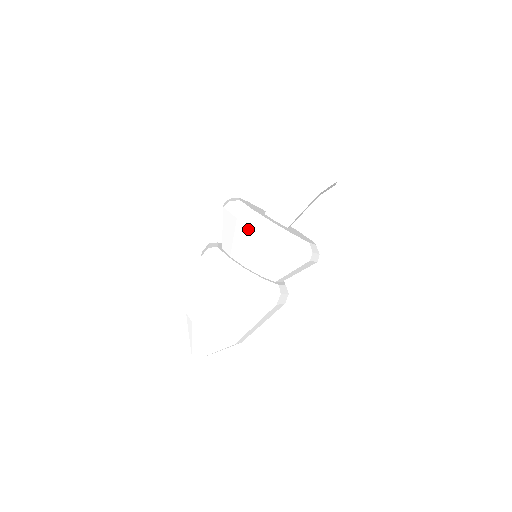
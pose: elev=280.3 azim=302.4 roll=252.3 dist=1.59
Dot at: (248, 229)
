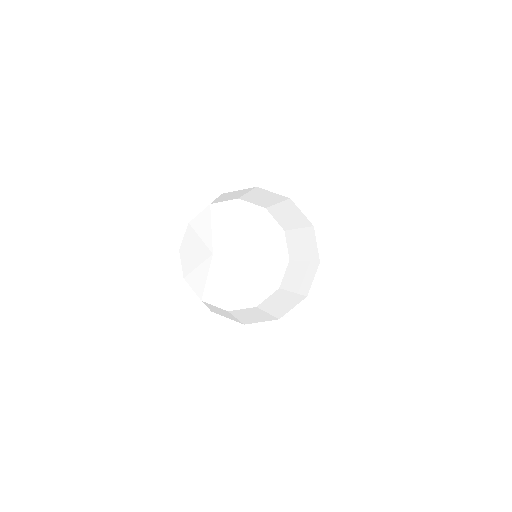
Dot at: occluded
